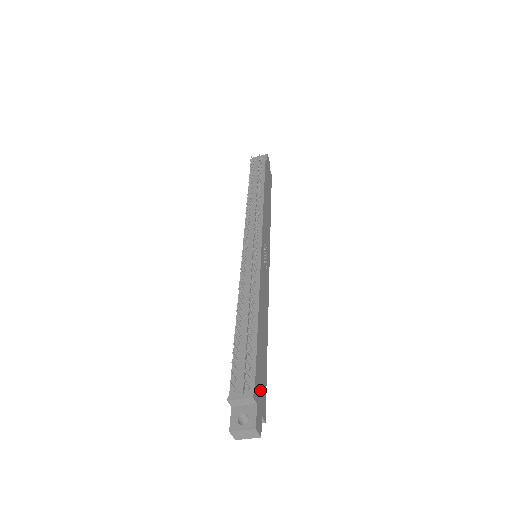
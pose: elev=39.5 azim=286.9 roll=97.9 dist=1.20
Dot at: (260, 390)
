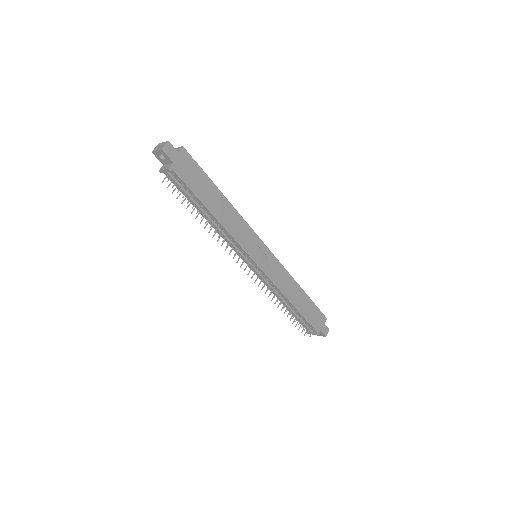
Dot at: (317, 321)
